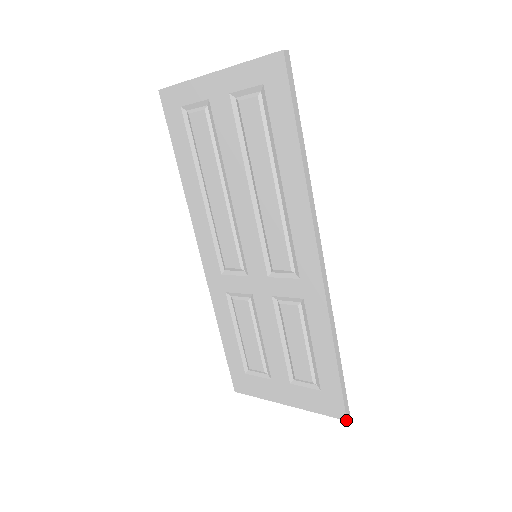
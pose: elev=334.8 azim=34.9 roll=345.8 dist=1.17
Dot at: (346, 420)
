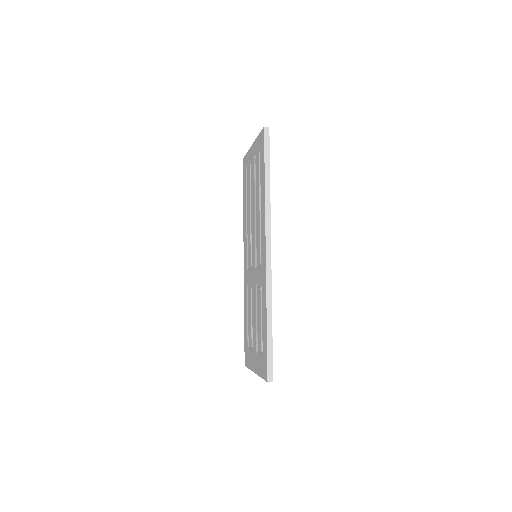
Dot at: (267, 381)
